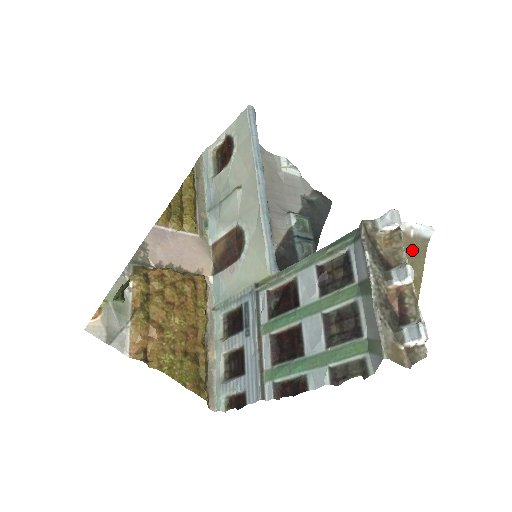
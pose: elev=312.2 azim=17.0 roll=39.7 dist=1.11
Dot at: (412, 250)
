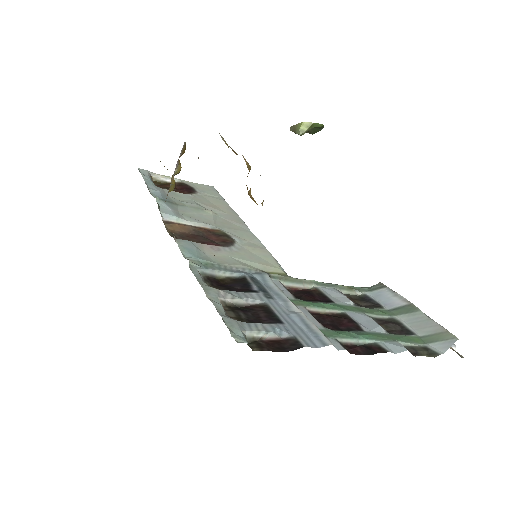
Dot at: occluded
